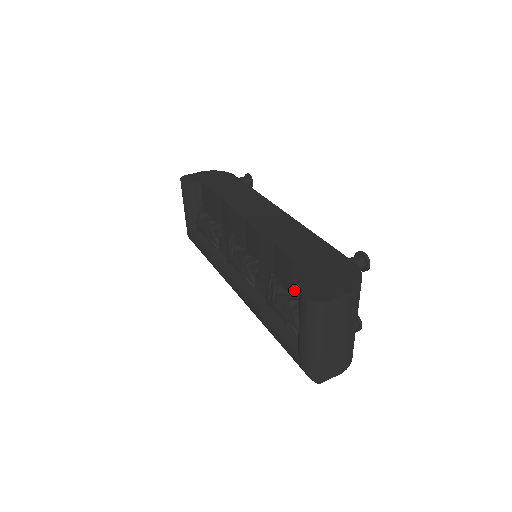
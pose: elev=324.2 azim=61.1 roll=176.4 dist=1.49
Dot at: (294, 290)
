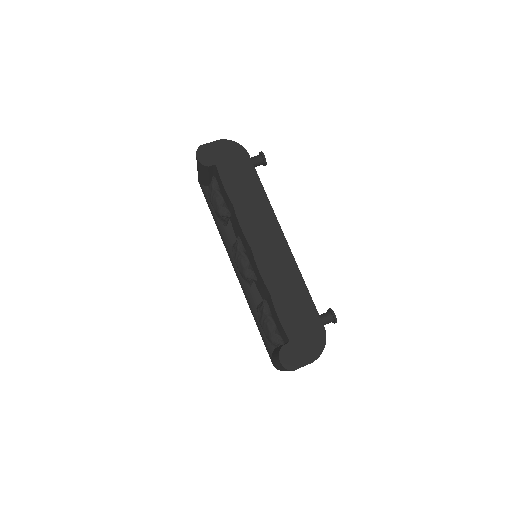
Dot at: (277, 326)
